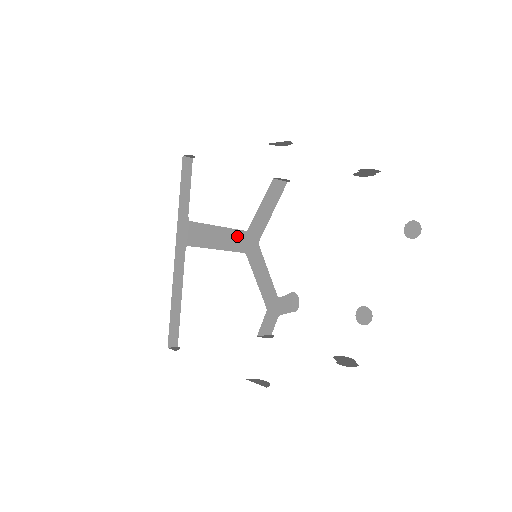
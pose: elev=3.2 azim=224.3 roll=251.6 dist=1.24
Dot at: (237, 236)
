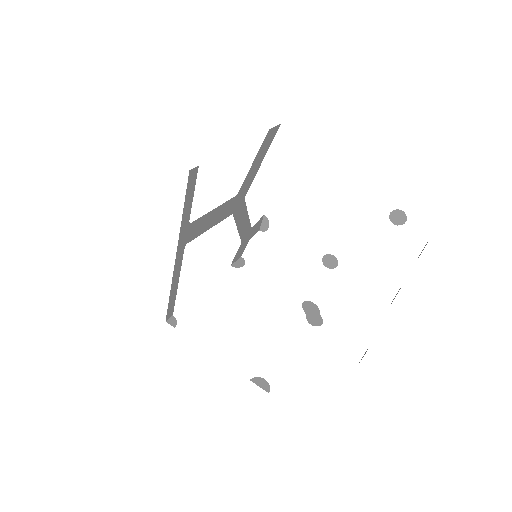
Dot at: (228, 205)
